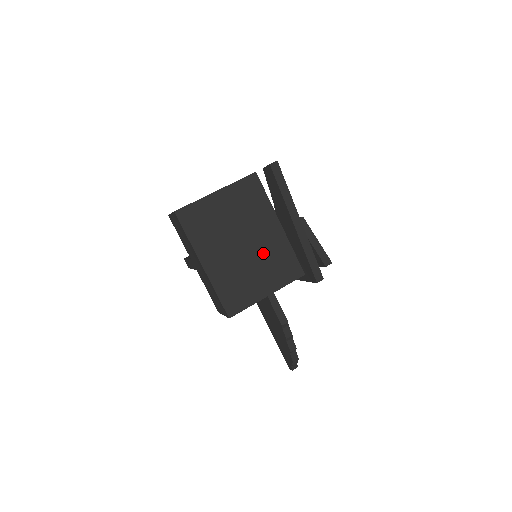
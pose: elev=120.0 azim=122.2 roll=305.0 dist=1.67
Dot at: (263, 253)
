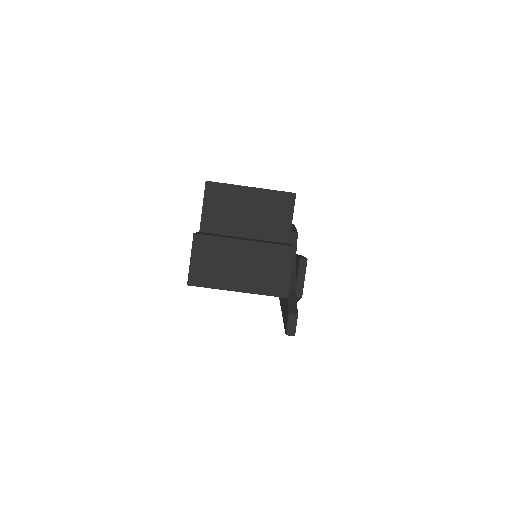
Dot at: occluded
